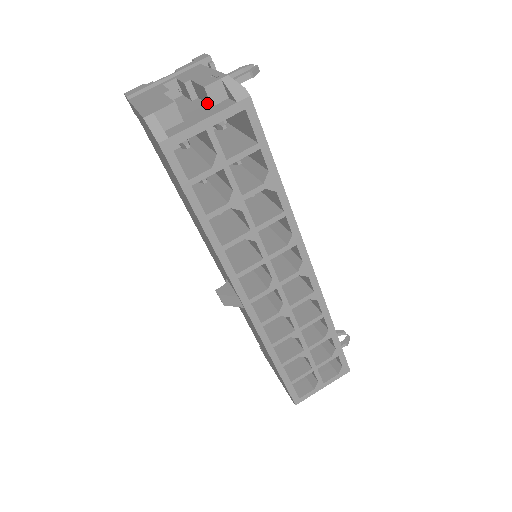
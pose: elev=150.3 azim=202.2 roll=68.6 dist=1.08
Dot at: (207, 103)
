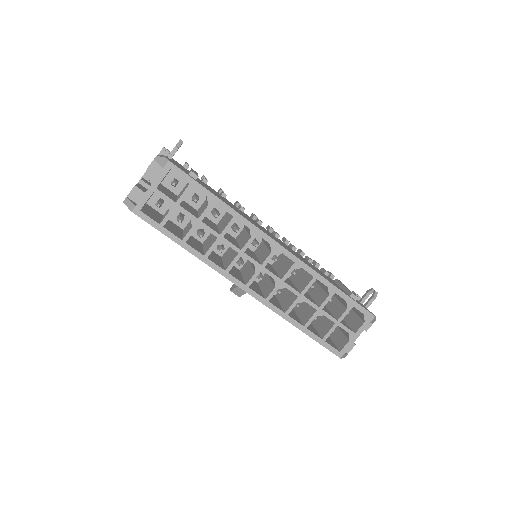
Dot at: occluded
